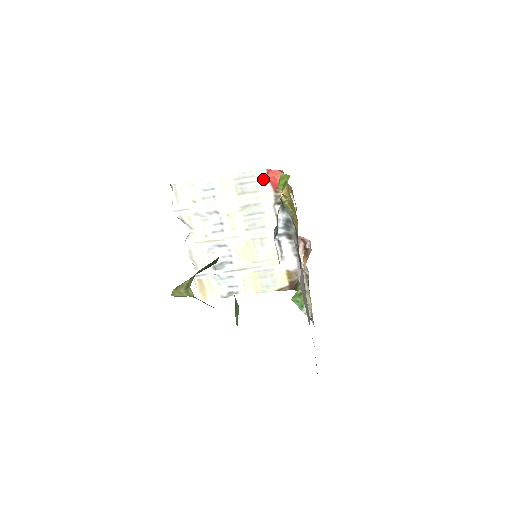
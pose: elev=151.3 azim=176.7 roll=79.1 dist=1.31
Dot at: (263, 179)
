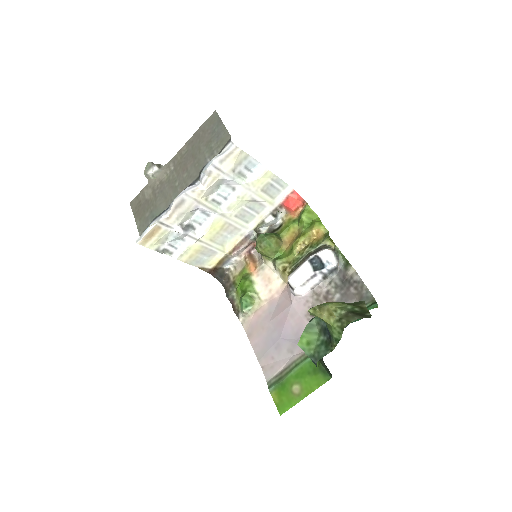
Dot at: (284, 193)
